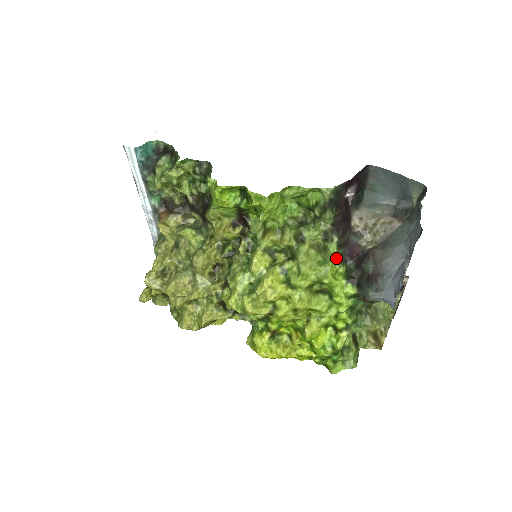
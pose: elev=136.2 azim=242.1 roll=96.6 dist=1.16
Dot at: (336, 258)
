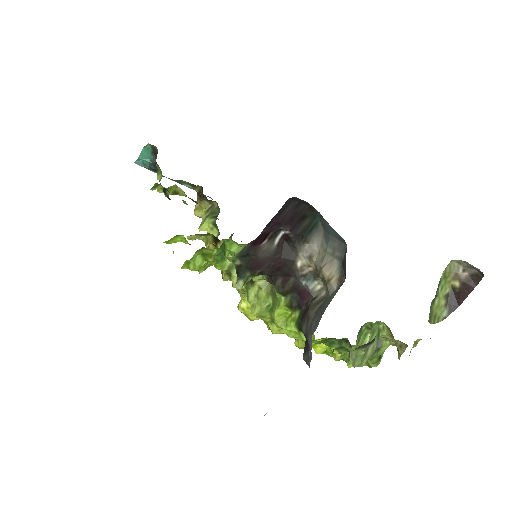
Dot at: (284, 305)
